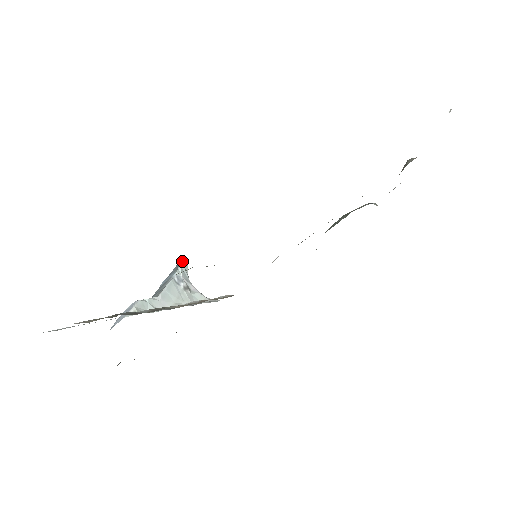
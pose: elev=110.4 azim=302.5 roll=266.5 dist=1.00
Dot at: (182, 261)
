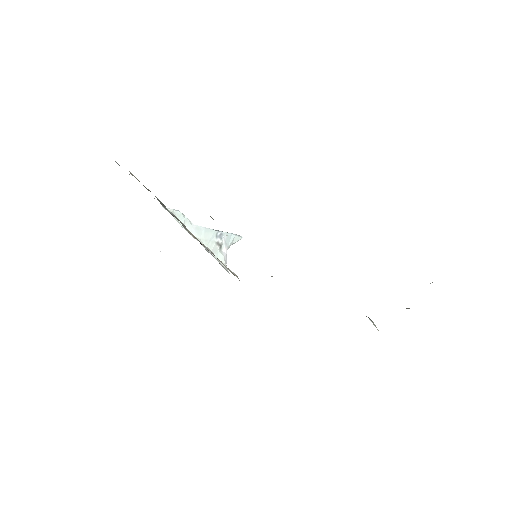
Dot at: (239, 235)
